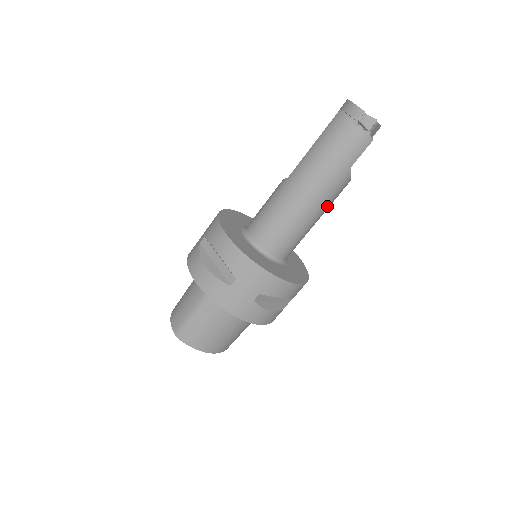
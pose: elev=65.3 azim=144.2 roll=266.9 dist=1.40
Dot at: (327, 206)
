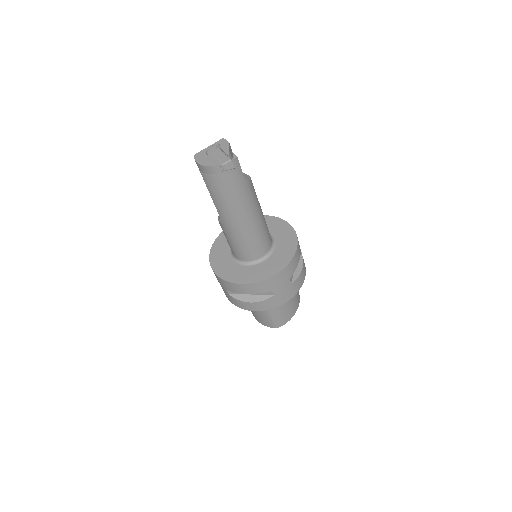
Dot at: (258, 202)
